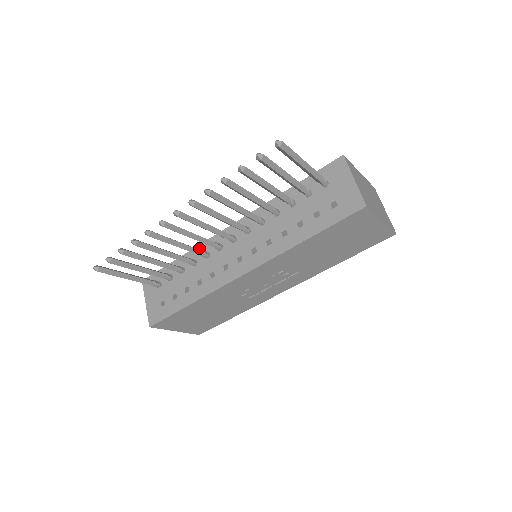
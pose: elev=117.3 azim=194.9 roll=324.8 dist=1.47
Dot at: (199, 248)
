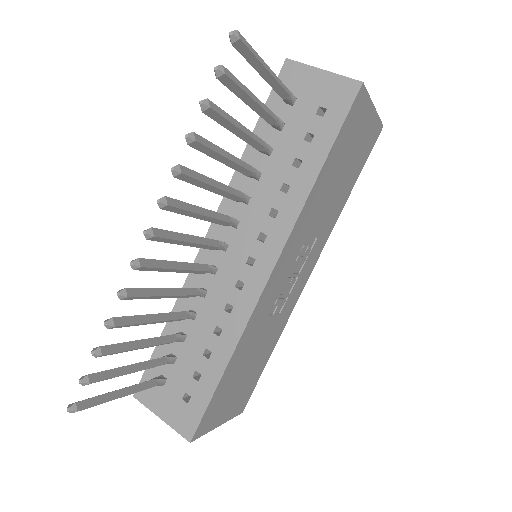
Dot at: occluded
